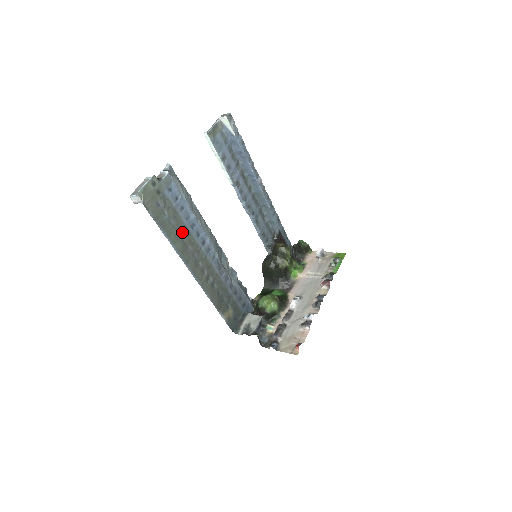
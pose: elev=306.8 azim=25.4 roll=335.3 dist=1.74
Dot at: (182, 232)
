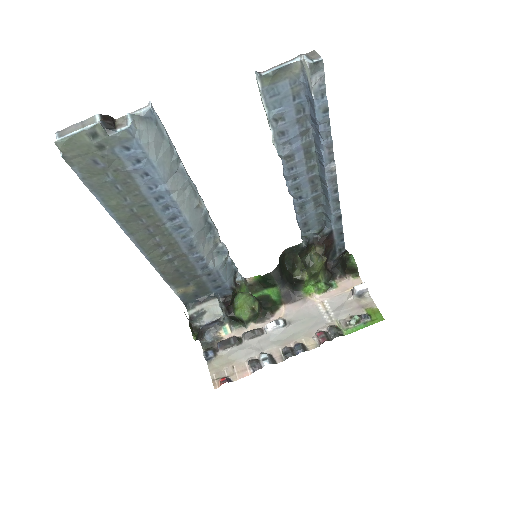
Dot at: (135, 201)
